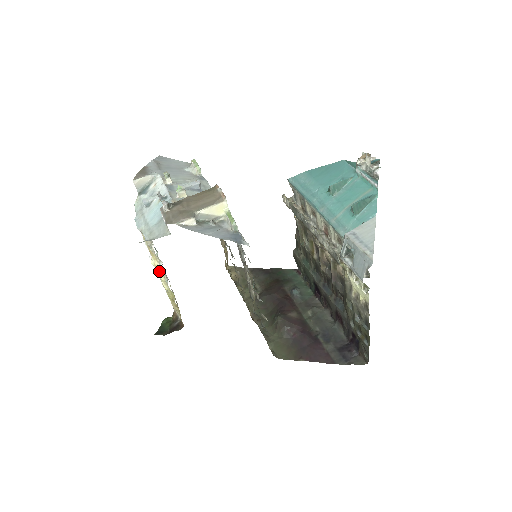
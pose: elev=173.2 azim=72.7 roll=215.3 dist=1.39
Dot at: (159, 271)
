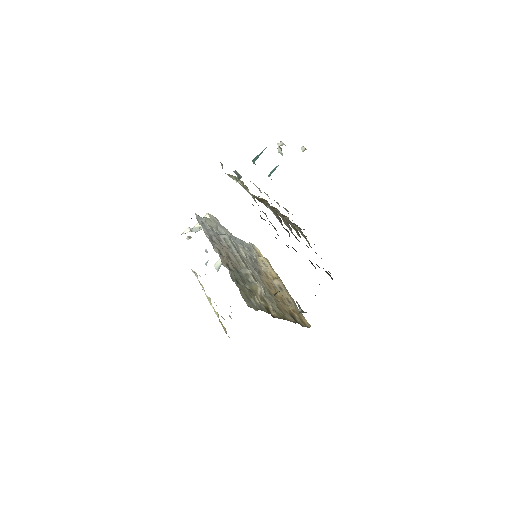
Dot at: (207, 298)
